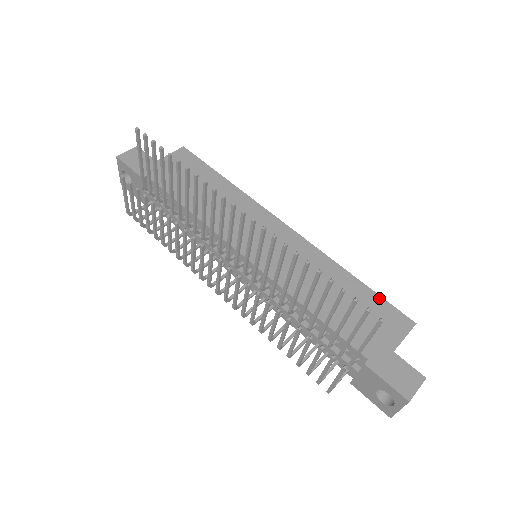
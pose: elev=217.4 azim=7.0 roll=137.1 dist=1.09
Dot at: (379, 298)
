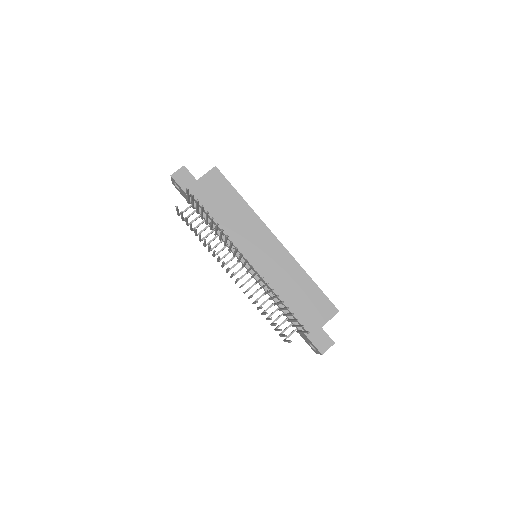
Dot at: (322, 294)
